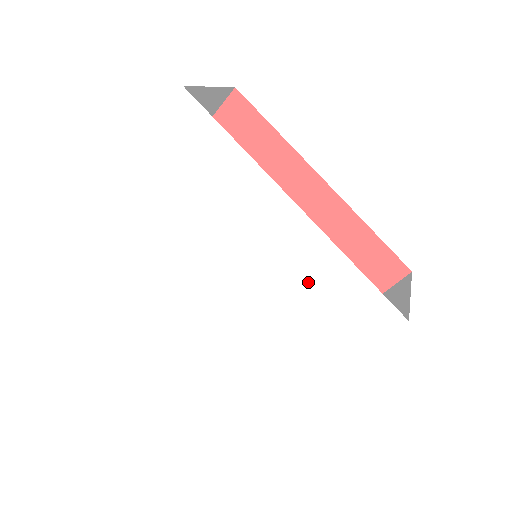
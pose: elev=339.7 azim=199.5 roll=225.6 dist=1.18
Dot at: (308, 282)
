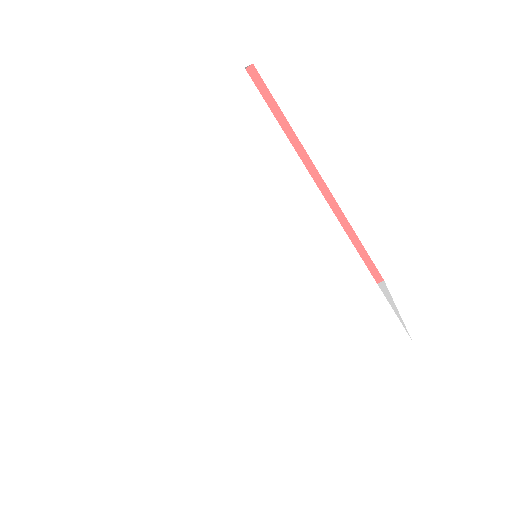
Dot at: (328, 297)
